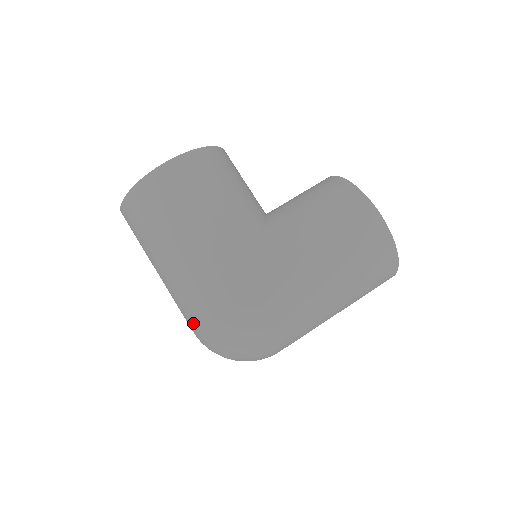
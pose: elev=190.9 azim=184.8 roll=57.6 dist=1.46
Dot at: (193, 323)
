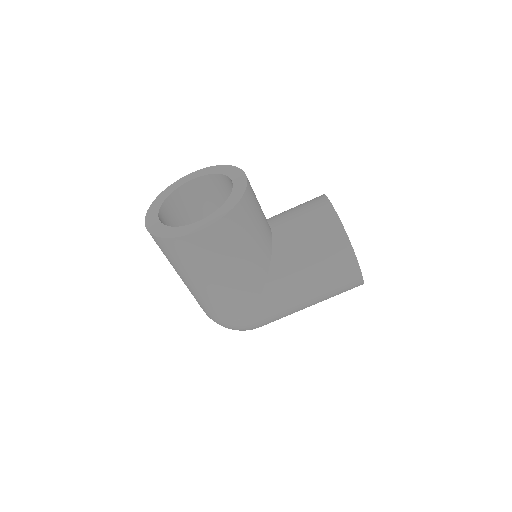
Dot at: (203, 310)
